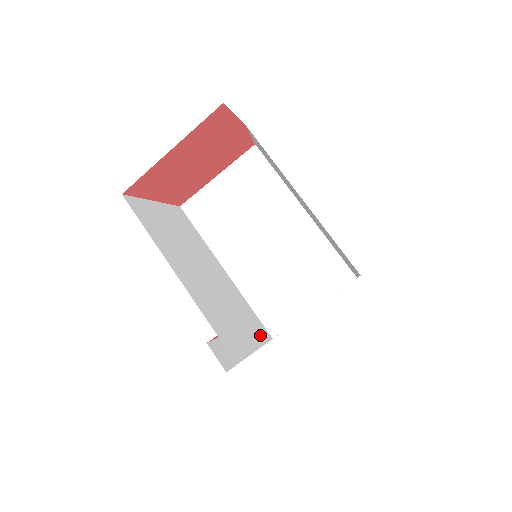
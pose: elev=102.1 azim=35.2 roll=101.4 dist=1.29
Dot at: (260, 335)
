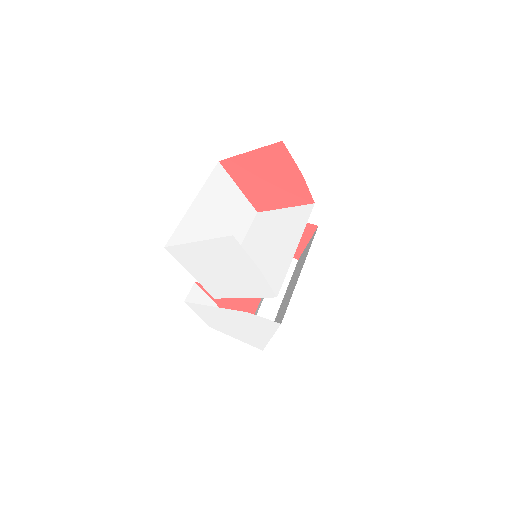
Dot at: occluded
